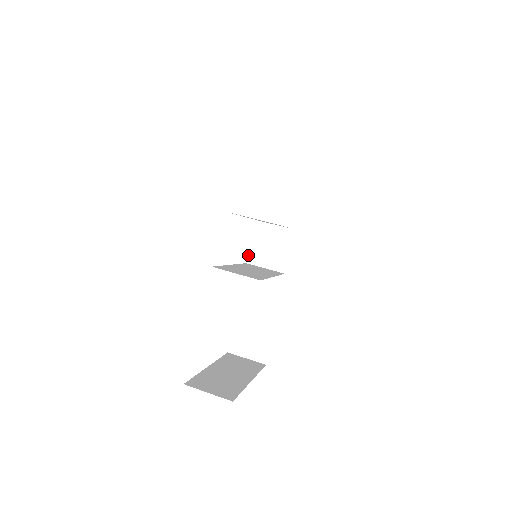
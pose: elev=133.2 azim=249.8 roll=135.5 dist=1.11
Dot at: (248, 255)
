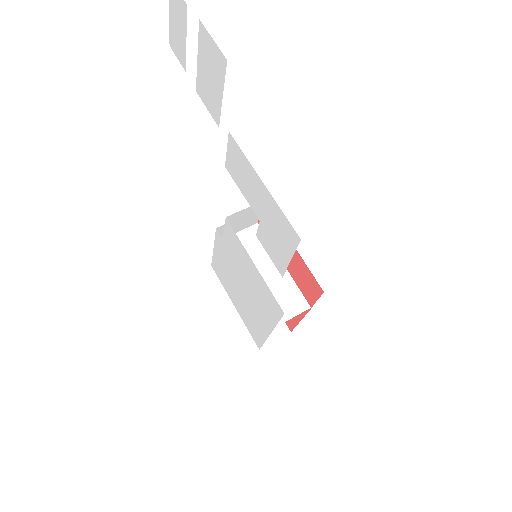
Dot at: (223, 235)
